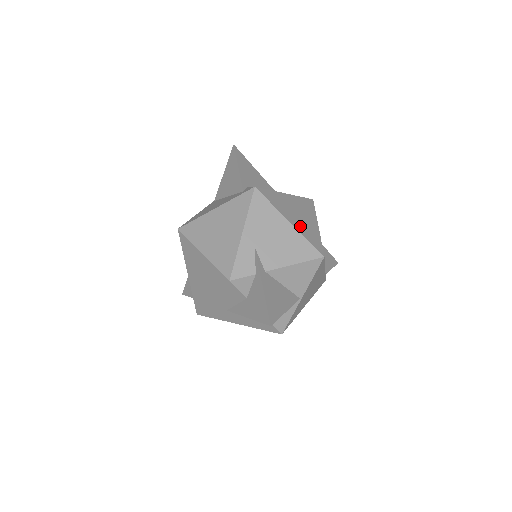
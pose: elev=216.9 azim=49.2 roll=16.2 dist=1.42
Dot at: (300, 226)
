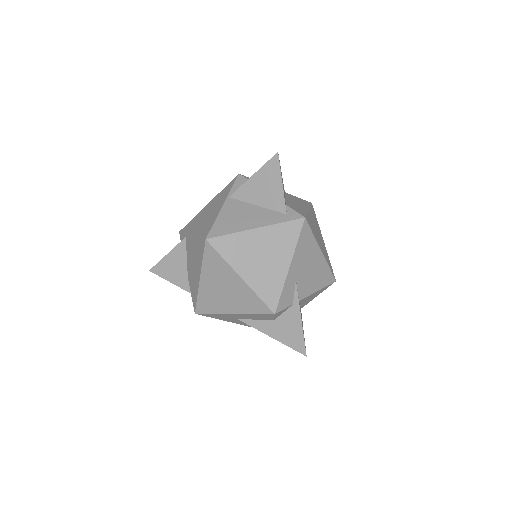
Dot at: (324, 252)
